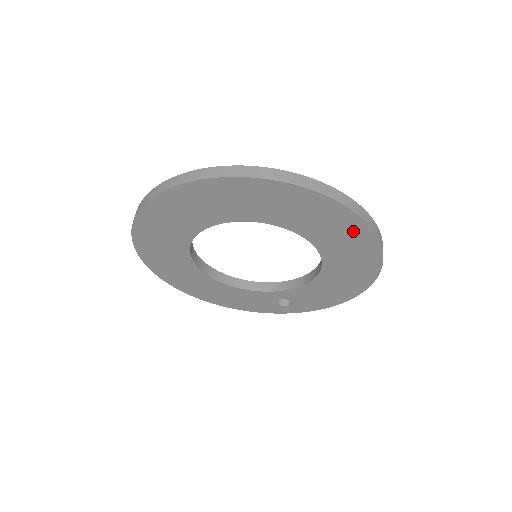
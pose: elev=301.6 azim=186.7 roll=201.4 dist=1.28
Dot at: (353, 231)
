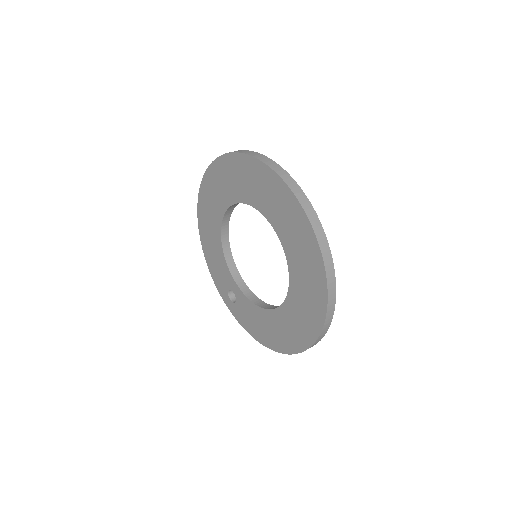
Dot at: (313, 317)
